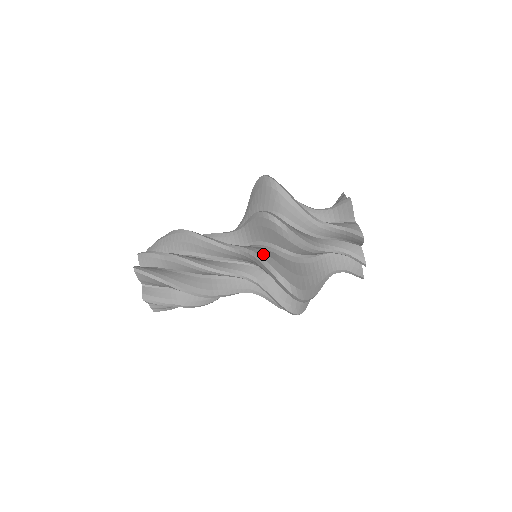
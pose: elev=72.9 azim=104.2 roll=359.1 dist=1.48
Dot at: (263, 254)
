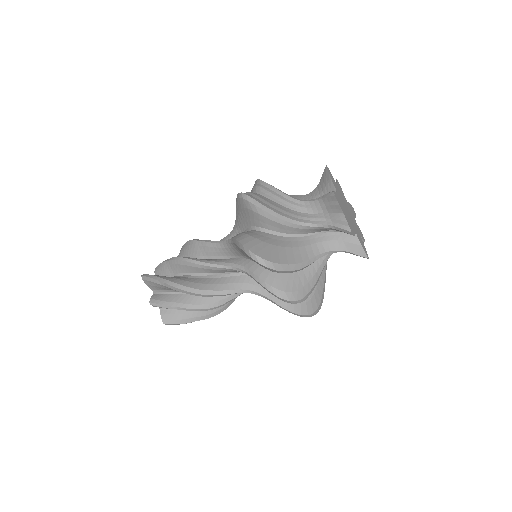
Dot at: (283, 303)
